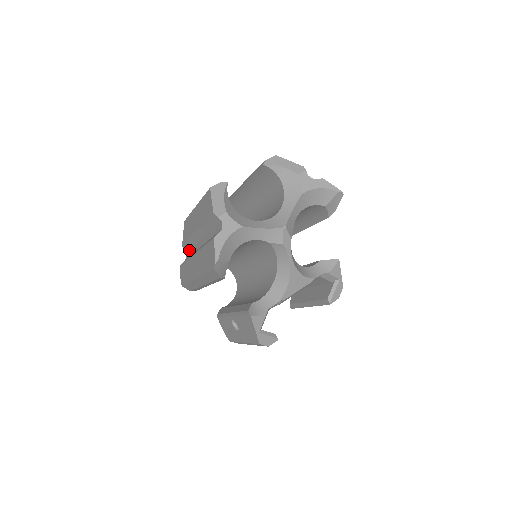
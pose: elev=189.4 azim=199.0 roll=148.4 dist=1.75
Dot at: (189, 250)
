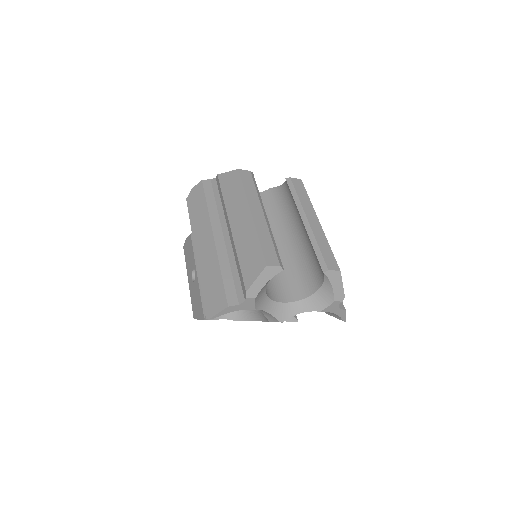
Dot at: (218, 189)
